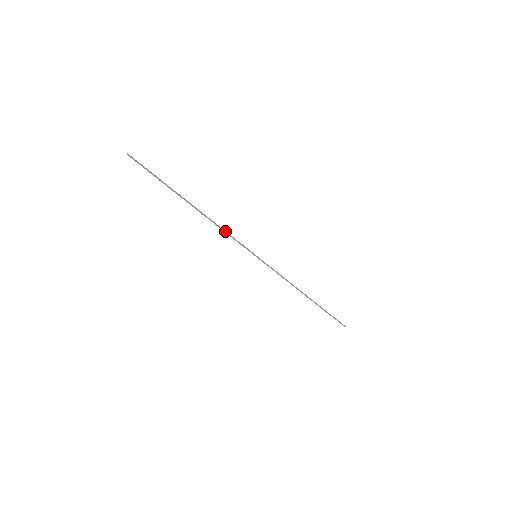
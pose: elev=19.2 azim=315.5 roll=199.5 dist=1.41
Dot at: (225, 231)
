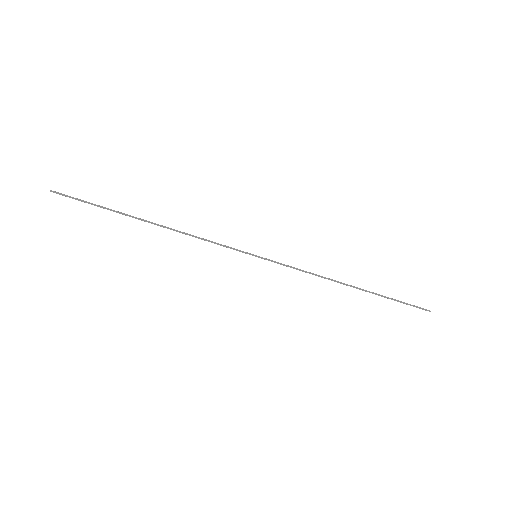
Dot at: (202, 239)
